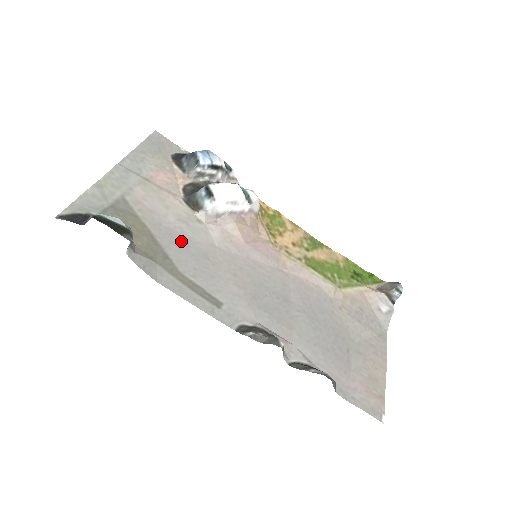
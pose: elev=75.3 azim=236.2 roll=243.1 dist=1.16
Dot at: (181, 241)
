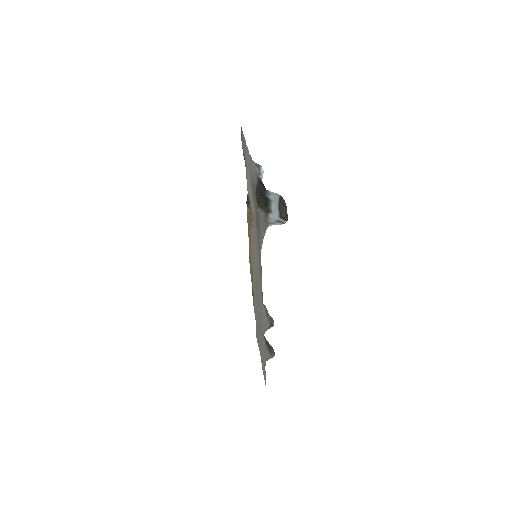
Dot at: (255, 226)
